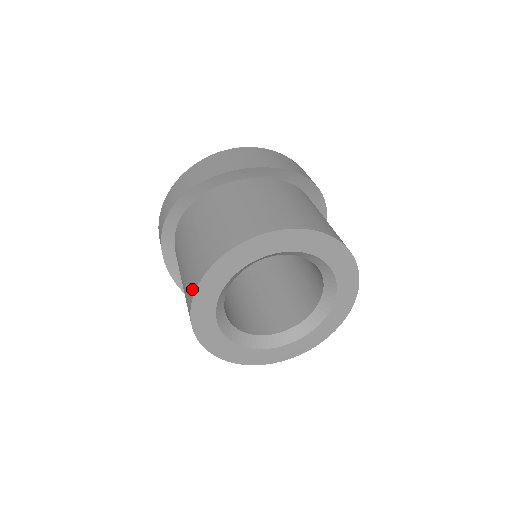
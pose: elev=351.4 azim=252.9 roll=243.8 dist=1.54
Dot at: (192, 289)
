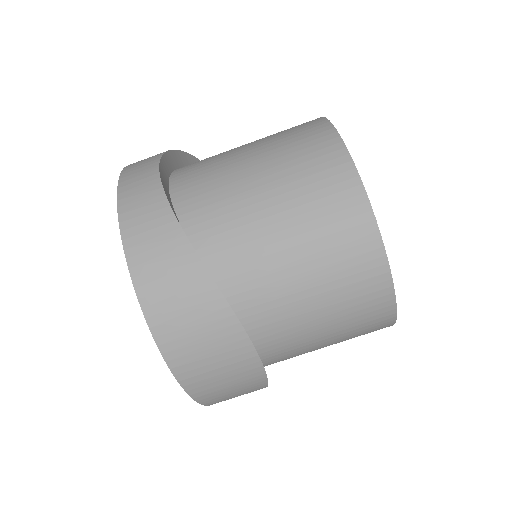
Dot at: (315, 121)
